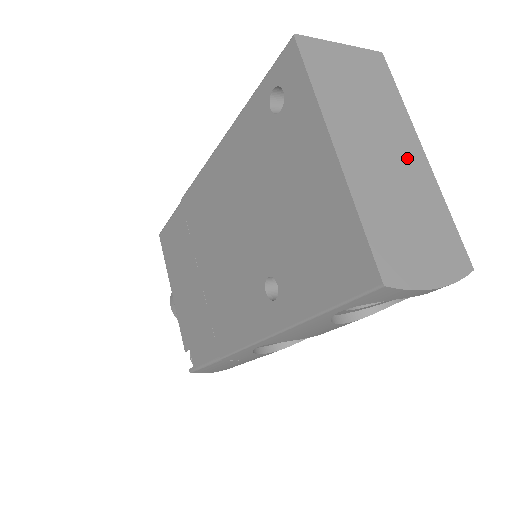
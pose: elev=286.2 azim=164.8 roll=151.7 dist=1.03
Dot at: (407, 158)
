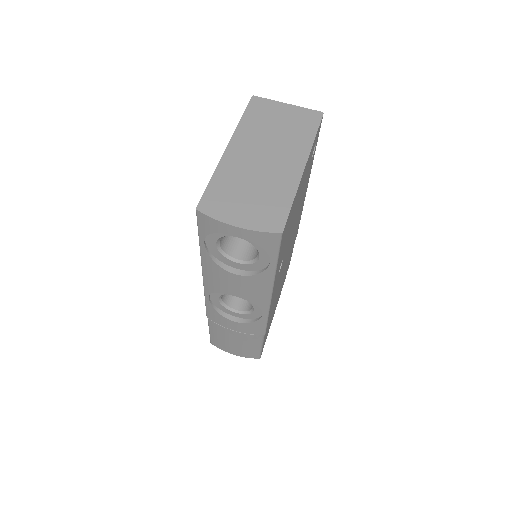
Dot at: (284, 164)
